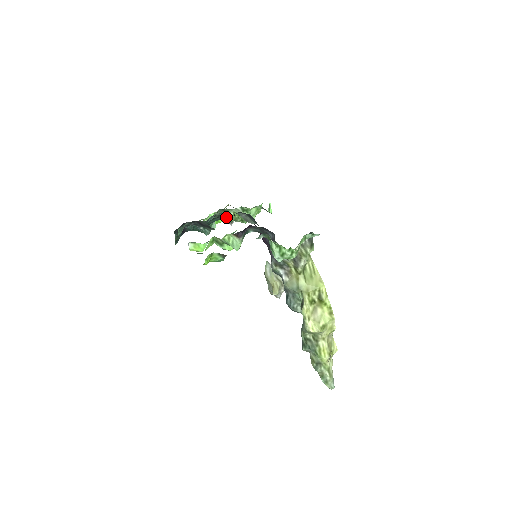
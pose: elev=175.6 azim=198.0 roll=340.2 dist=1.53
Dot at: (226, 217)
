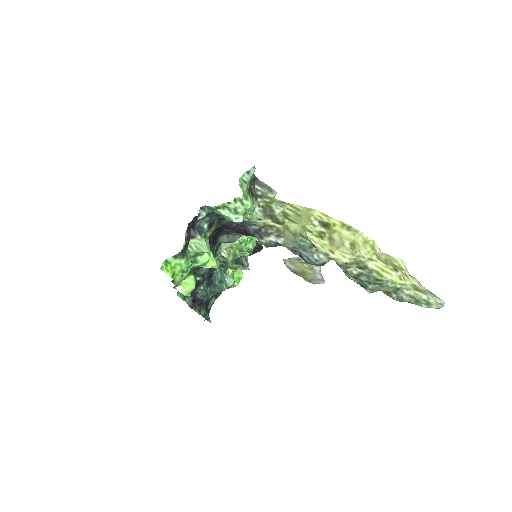
Dot at: (225, 260)
